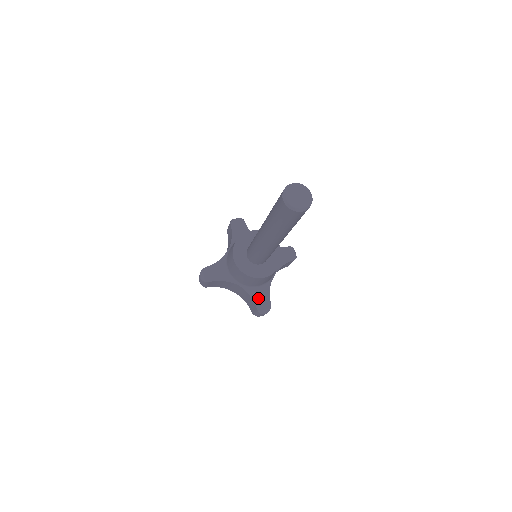
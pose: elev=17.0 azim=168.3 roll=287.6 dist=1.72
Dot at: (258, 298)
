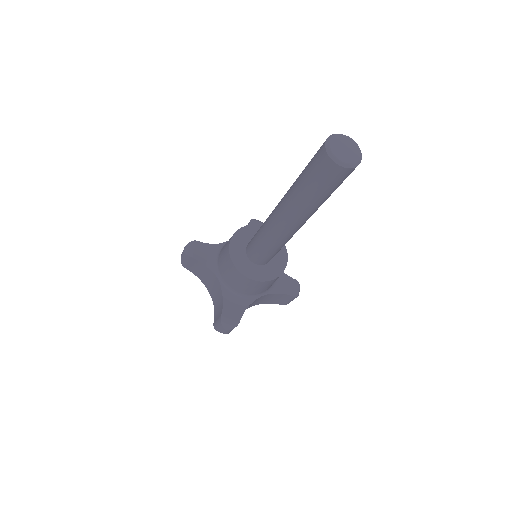
Dot at: (230, 306)
